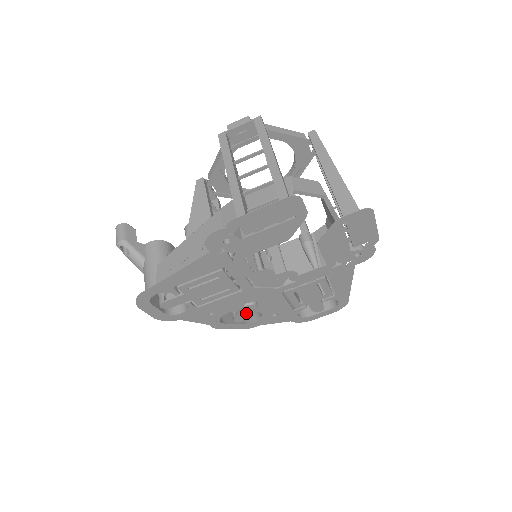
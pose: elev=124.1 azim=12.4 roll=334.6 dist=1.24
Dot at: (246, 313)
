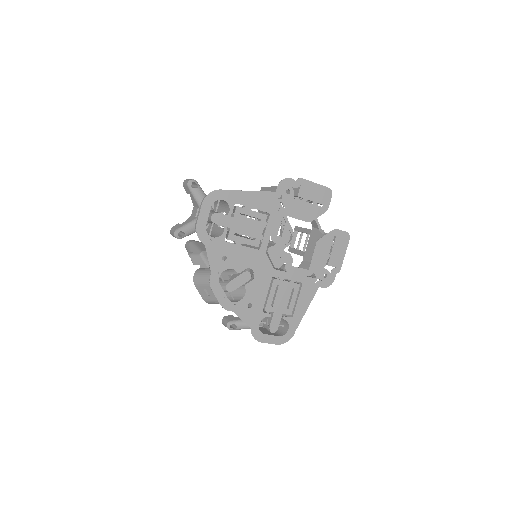
Dot at: (239, 282)
